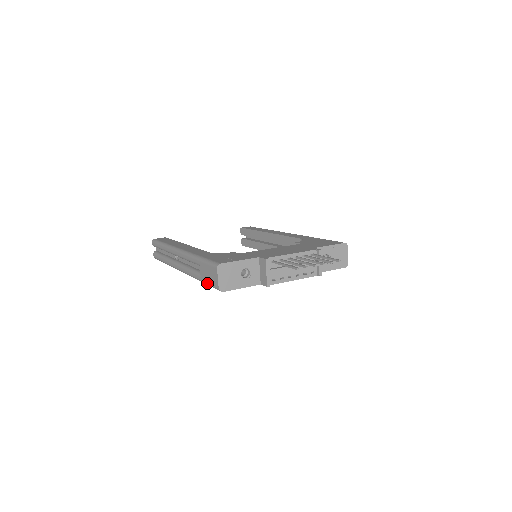
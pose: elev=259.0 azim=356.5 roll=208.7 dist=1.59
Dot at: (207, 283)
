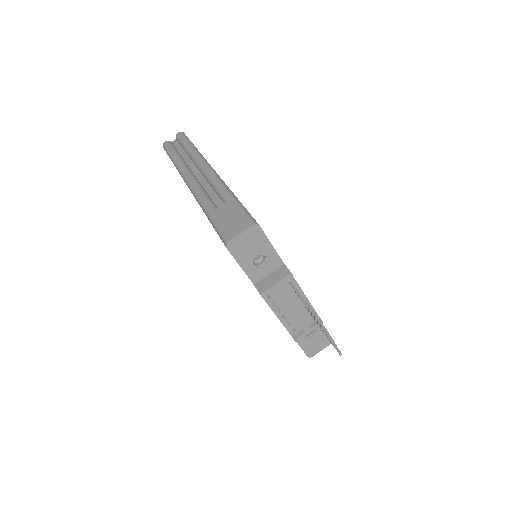
Dot at: (217, 223)
